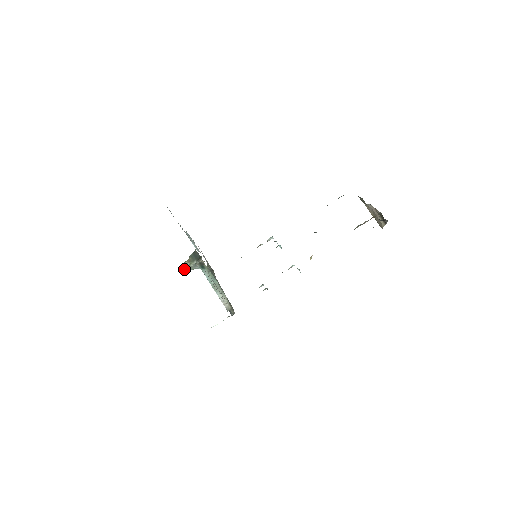
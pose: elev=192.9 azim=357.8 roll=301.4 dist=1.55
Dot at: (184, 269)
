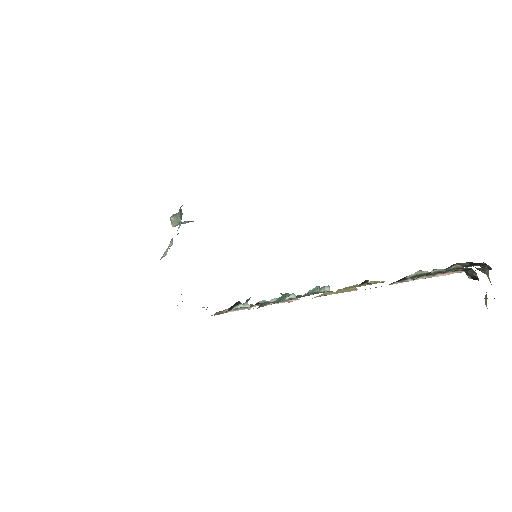
Dot at: (171, 217)
